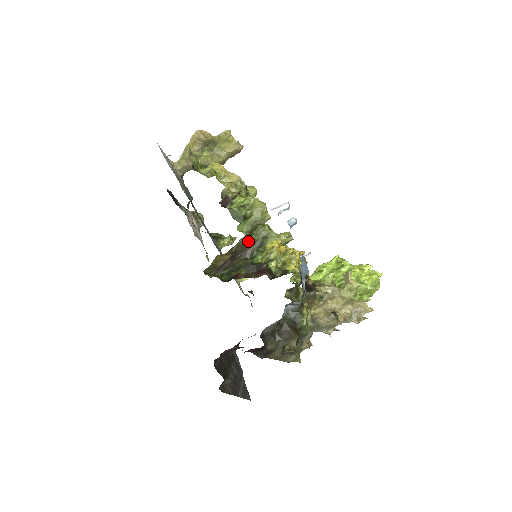
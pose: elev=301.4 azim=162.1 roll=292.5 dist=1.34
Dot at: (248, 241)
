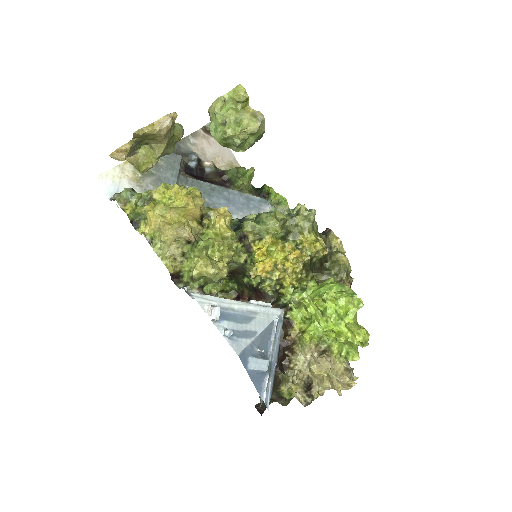
Dot at: (230, 271)
